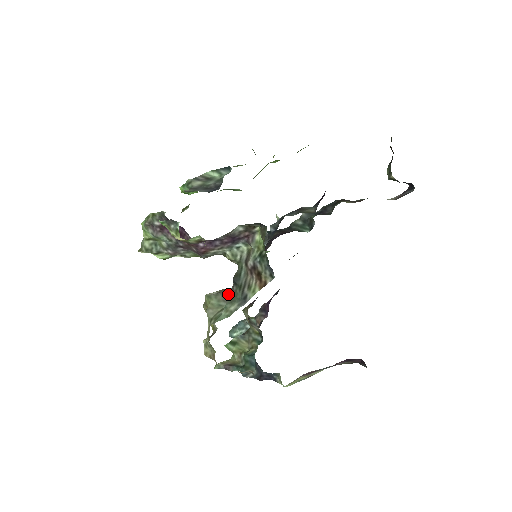
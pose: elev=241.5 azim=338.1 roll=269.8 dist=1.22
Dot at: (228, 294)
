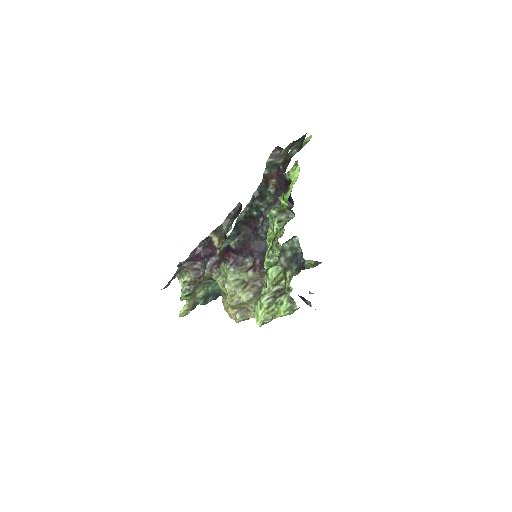
Dot at: occluded
